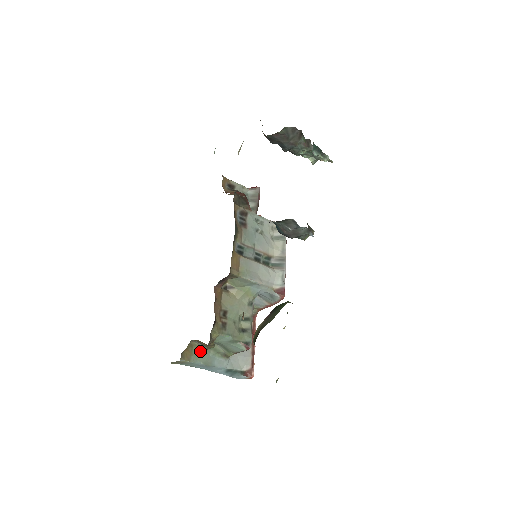
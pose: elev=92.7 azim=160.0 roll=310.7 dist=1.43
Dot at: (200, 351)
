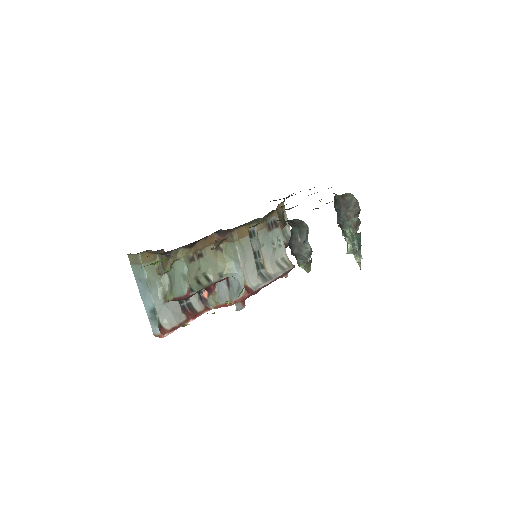
Dot at: (155, 269)
